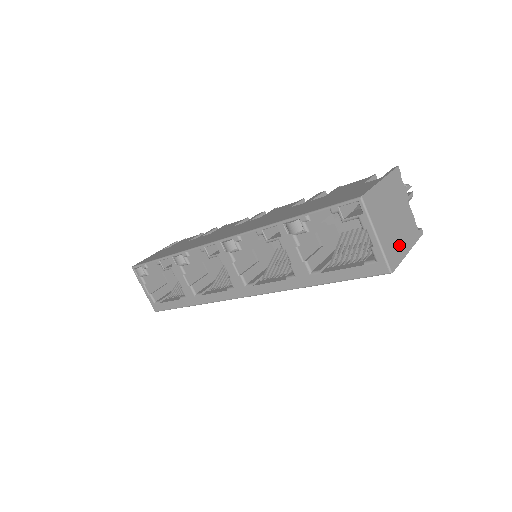
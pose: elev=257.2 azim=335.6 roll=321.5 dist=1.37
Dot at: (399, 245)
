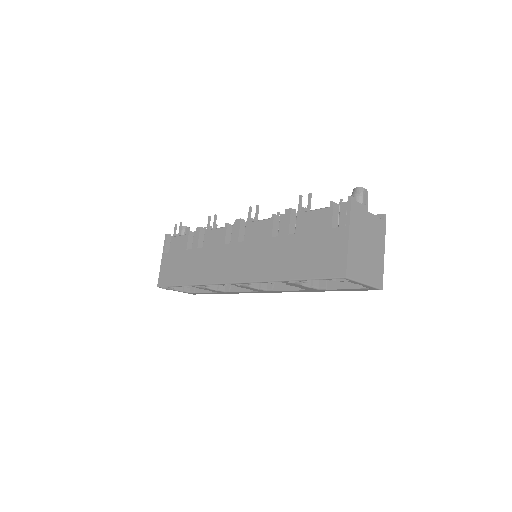
Dot at: (378, 261)
